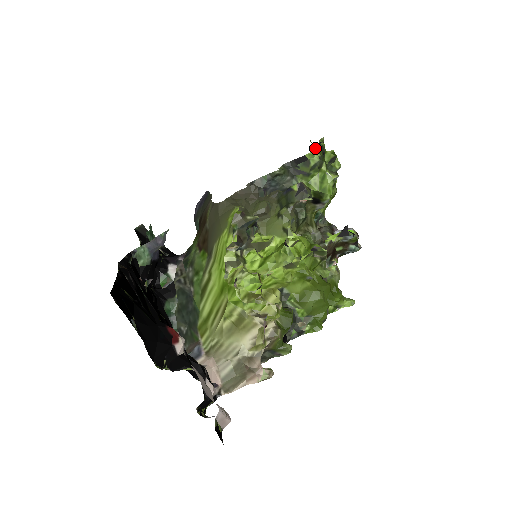
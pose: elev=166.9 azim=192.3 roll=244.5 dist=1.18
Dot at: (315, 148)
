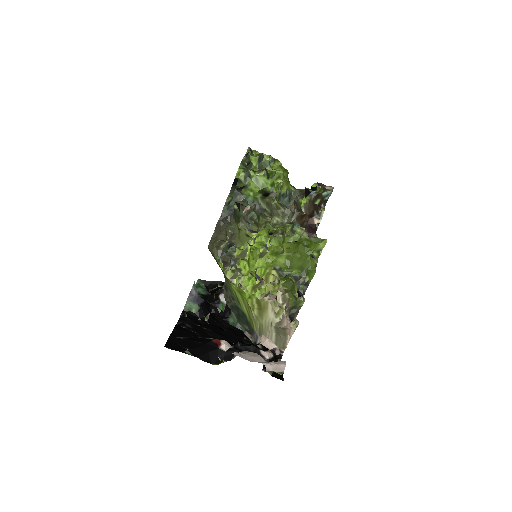
Dot at: occluded
